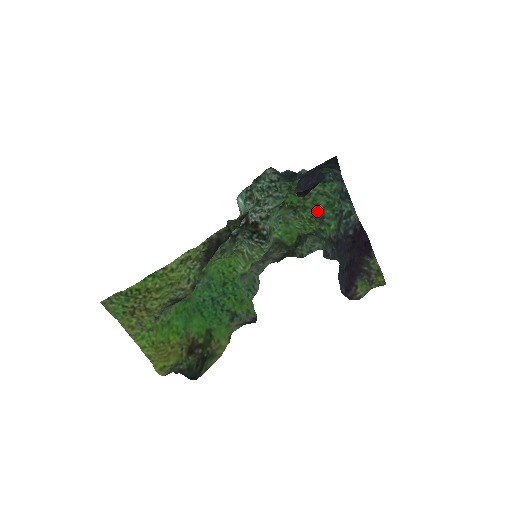
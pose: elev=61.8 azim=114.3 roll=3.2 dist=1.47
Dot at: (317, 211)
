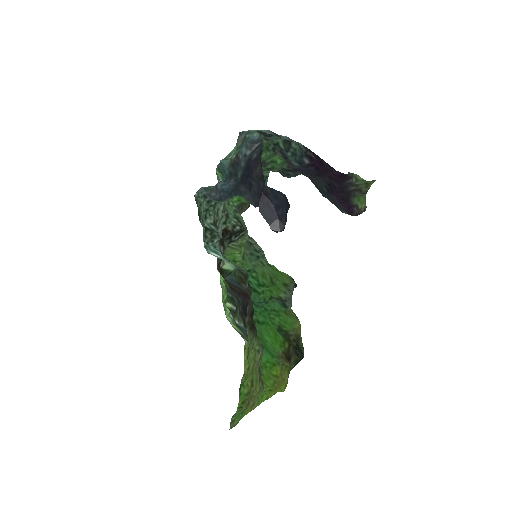
Dot at: occluded
